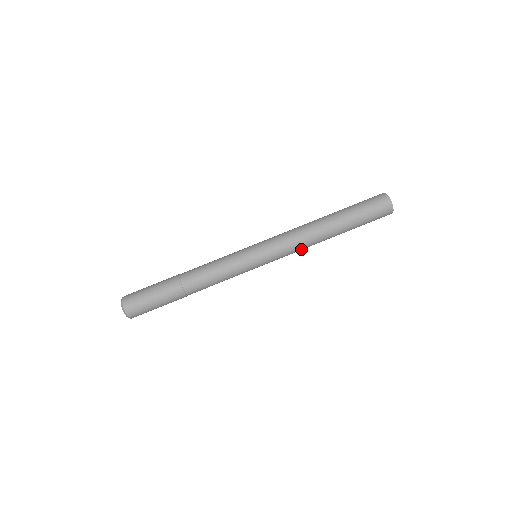
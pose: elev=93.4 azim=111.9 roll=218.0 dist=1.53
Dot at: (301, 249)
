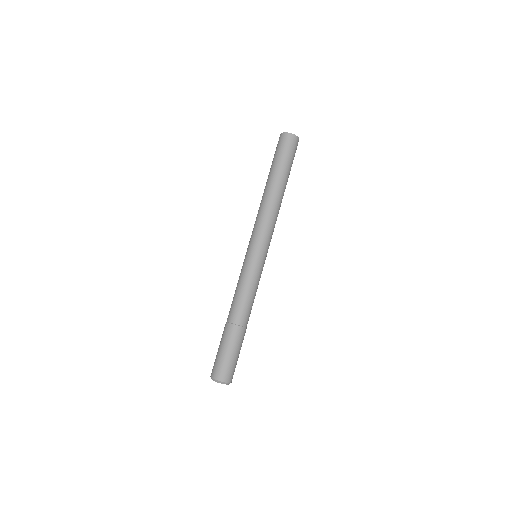
Dot at: occluded
